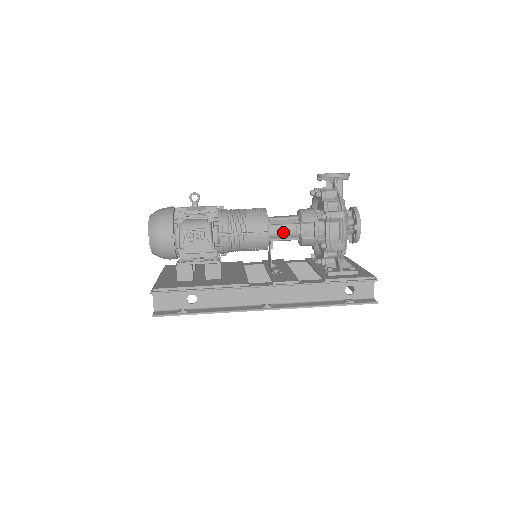
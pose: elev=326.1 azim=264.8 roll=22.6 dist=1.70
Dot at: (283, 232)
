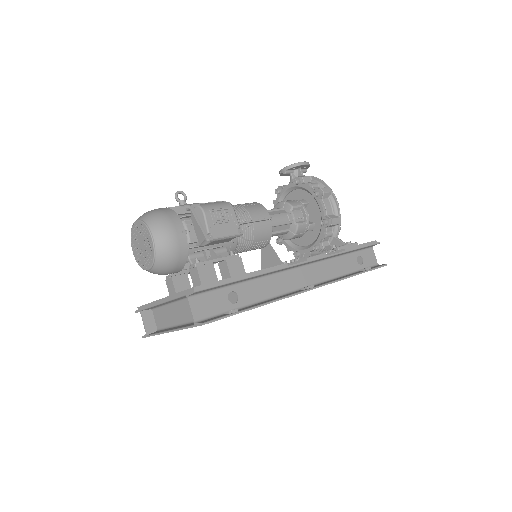
Dot at: (278, 222)
